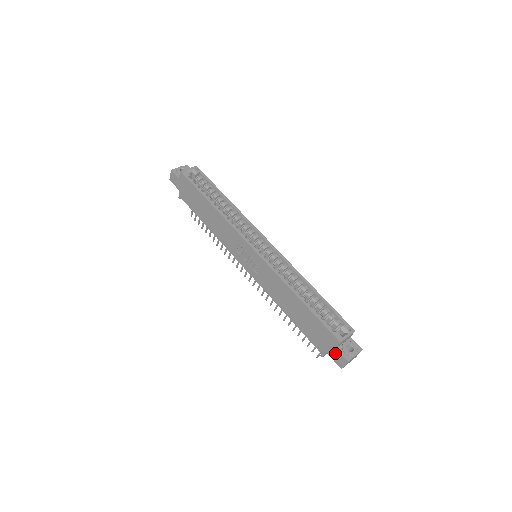
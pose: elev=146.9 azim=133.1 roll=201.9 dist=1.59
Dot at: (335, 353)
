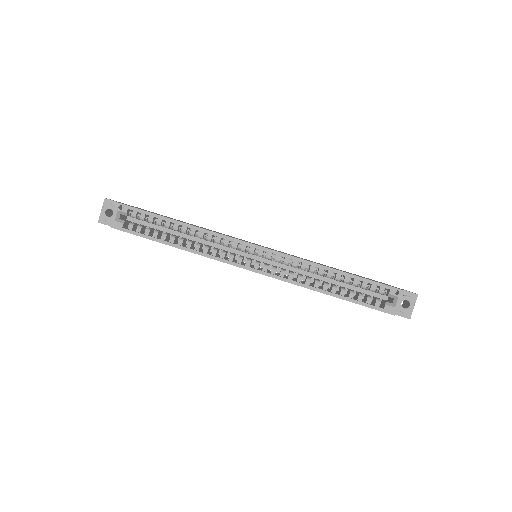
Dot at: occluded
